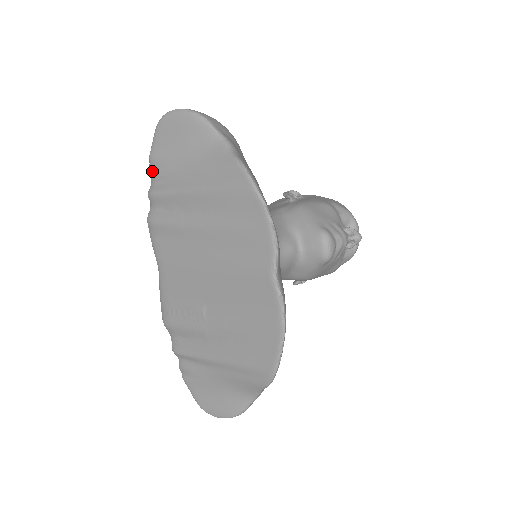
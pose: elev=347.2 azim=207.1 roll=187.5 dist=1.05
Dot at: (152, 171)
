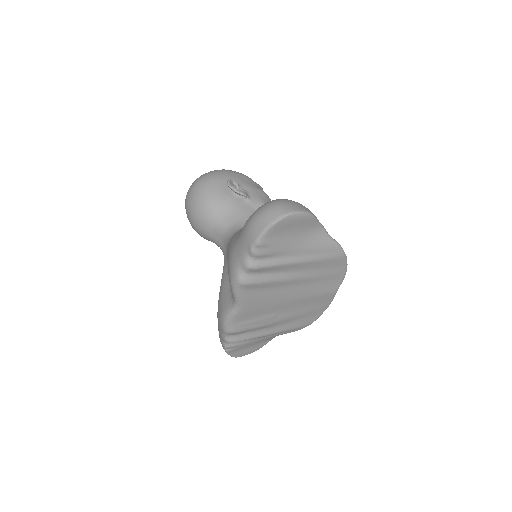
Dot at: (259, 253)
